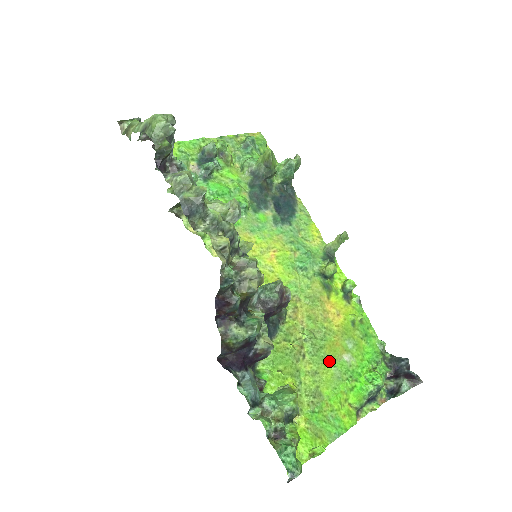
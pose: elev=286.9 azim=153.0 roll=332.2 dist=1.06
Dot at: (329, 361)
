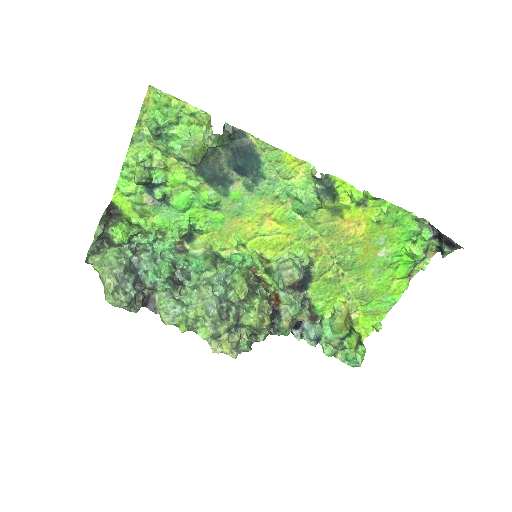
Dot at: (366, 267)
